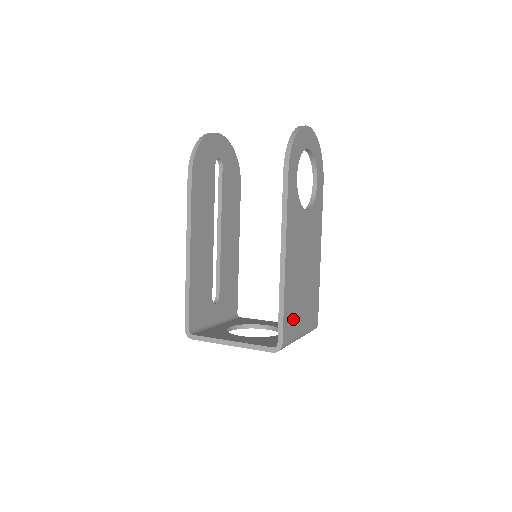
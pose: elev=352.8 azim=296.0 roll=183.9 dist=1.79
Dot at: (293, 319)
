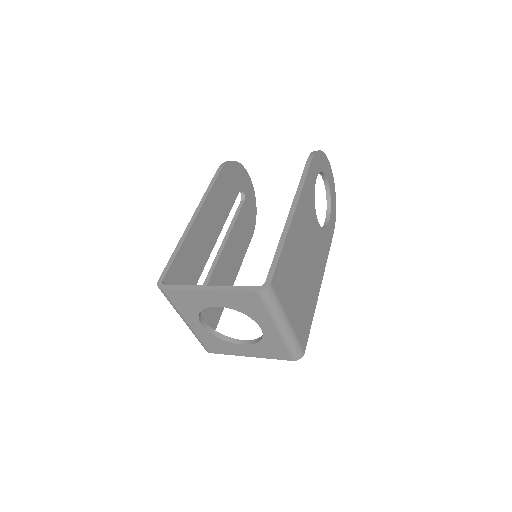
Dot at: (286, 284)
